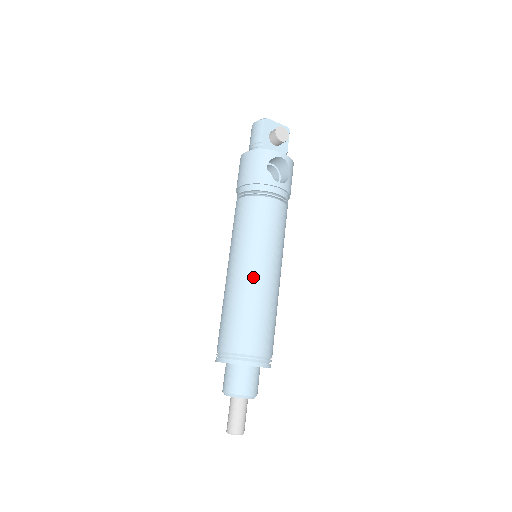
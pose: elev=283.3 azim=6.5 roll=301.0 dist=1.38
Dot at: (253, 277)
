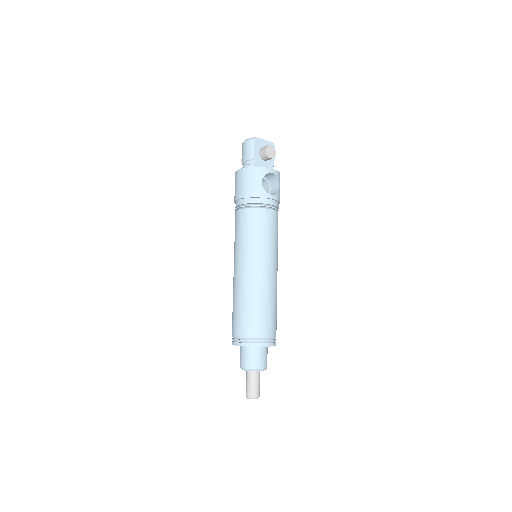
Dot at: (258, 276)
